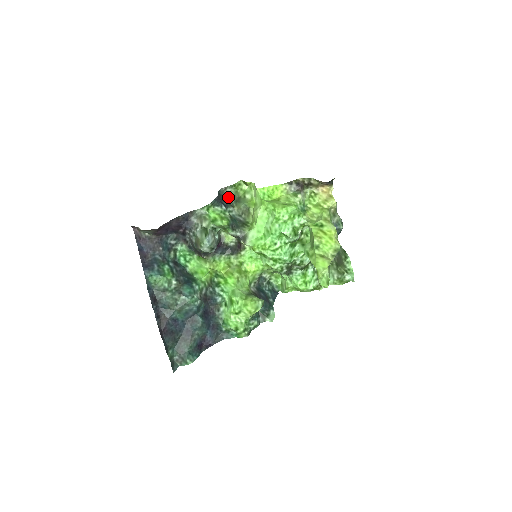
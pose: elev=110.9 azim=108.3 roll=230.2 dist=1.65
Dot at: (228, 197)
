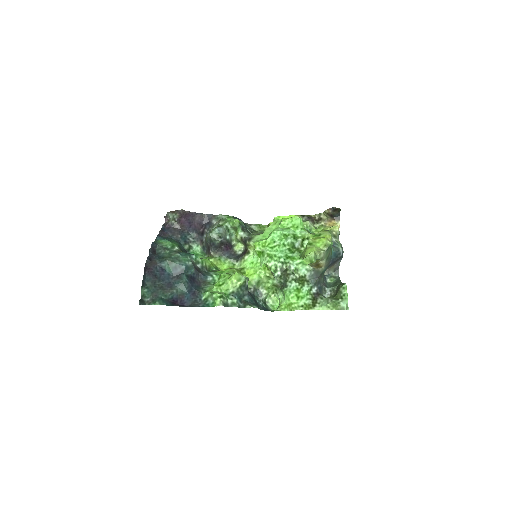
Dot at: occluded
